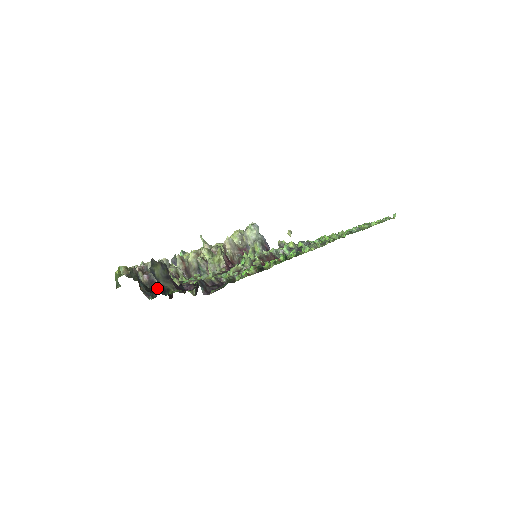
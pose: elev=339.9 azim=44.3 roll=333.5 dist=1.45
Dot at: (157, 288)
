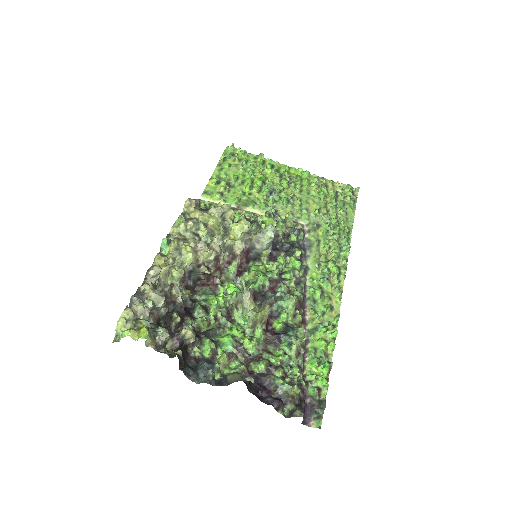
Dot at: (219, 384)
